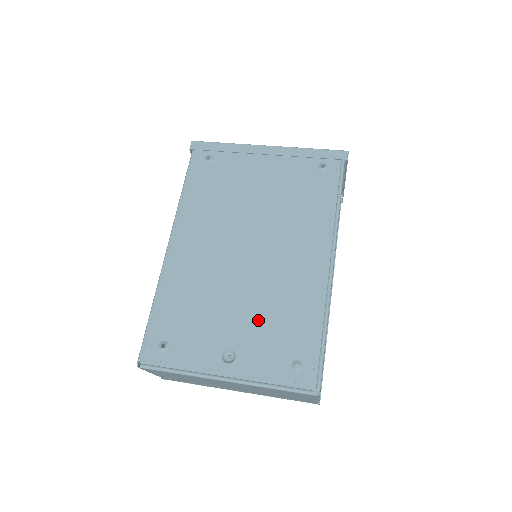
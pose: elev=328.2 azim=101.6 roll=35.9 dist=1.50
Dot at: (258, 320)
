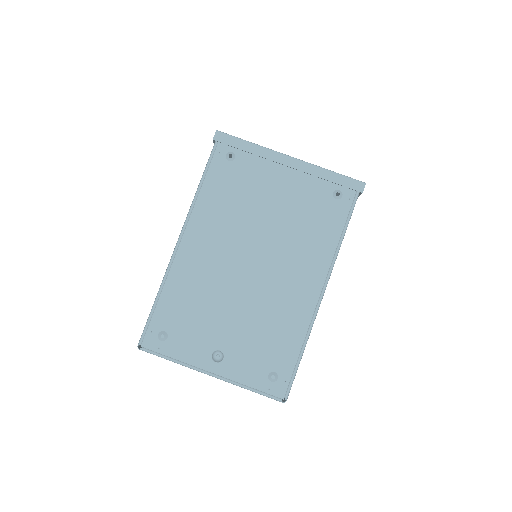
Dot at: (248, 330)
